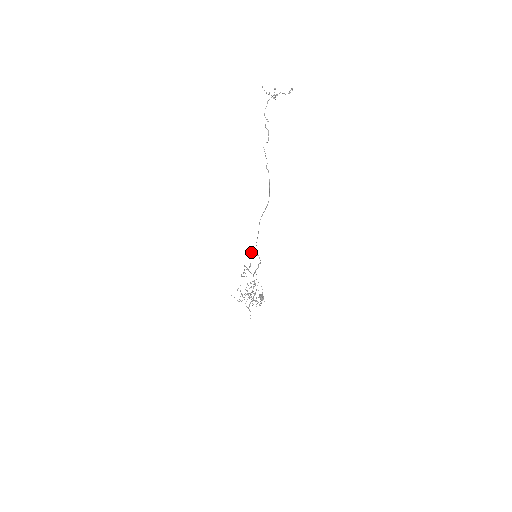
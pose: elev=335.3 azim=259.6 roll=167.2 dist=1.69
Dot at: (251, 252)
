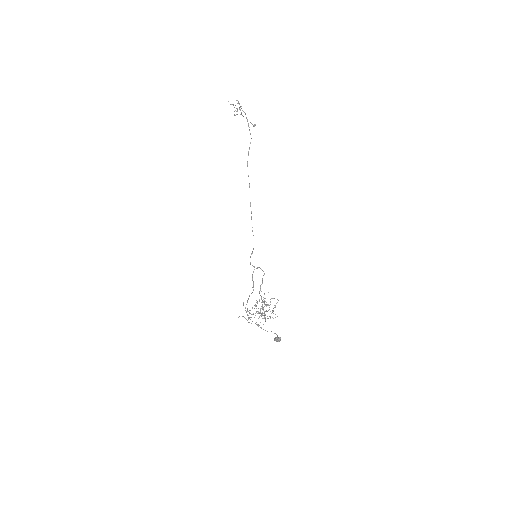
Dot at: (250, 257)
